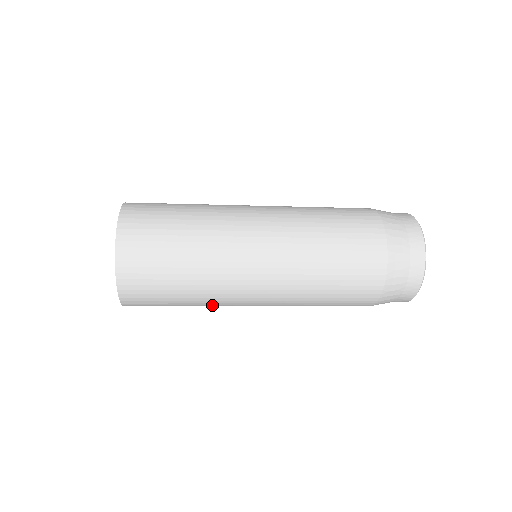
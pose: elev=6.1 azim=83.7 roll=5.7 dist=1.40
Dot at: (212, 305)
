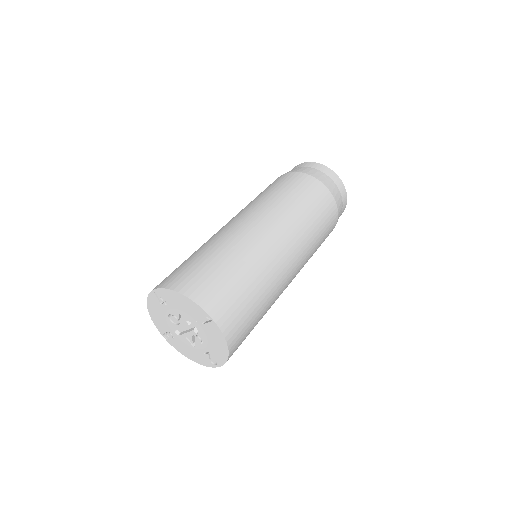
Dot at: occluded
